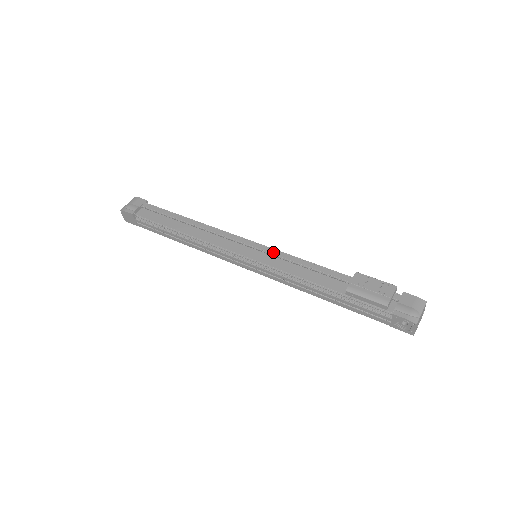
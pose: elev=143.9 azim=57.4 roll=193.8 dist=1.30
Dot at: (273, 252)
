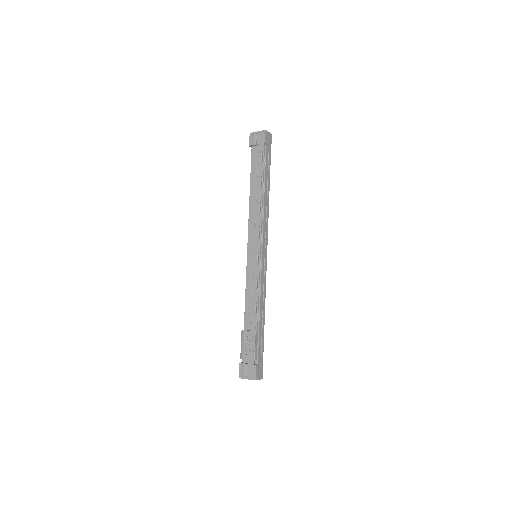
Dot at: (255, 268)
